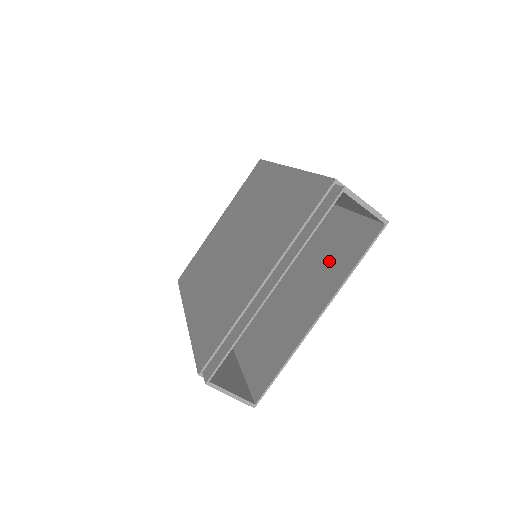
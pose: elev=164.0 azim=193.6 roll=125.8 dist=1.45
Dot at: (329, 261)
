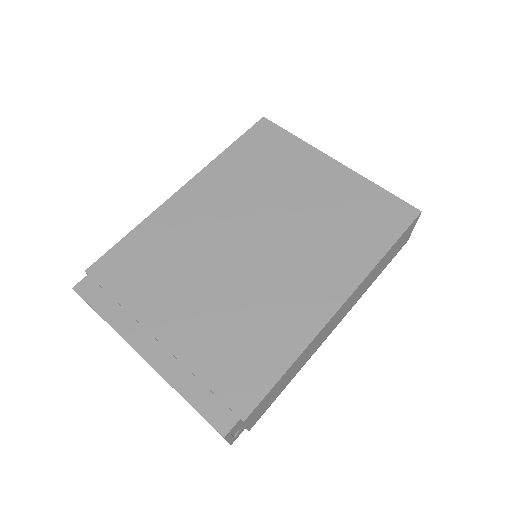
Dot at: occluded
